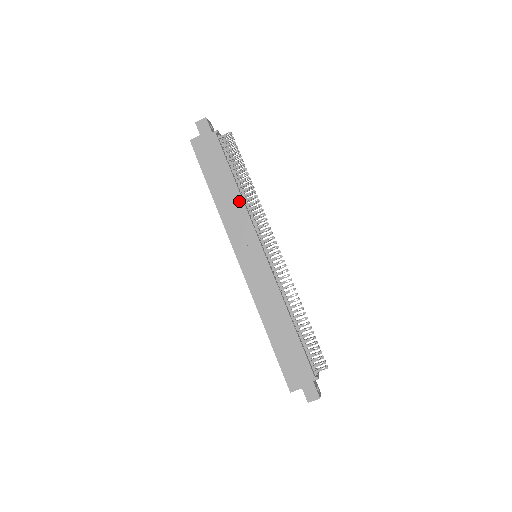
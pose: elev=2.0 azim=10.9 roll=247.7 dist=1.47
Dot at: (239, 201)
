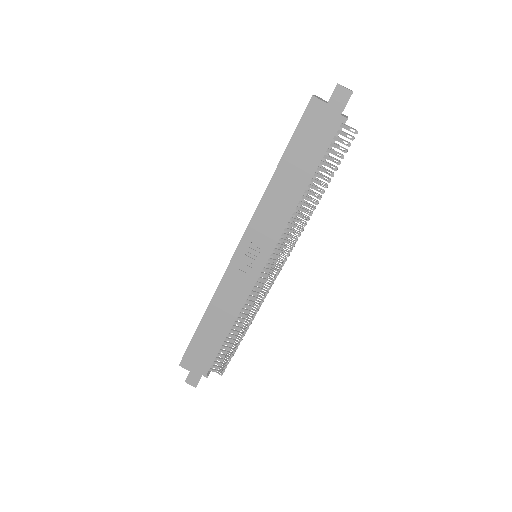
Dot at: (291, 206)
